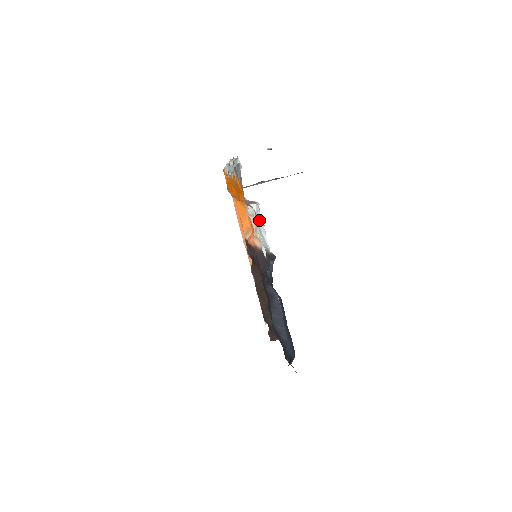
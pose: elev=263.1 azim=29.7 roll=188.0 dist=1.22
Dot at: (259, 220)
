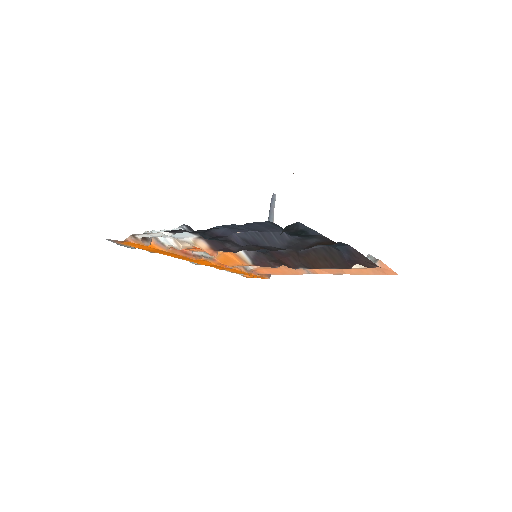
Dot at: occluded
